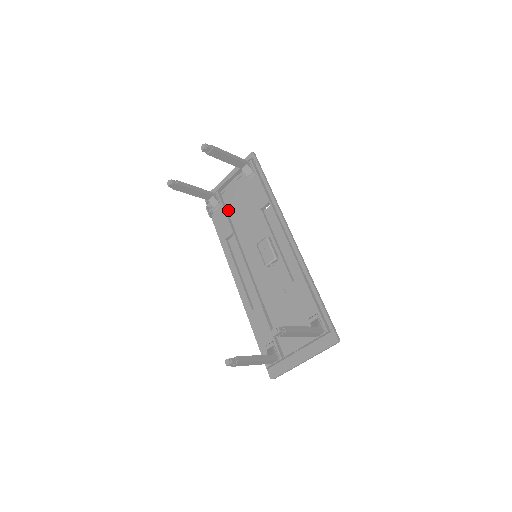
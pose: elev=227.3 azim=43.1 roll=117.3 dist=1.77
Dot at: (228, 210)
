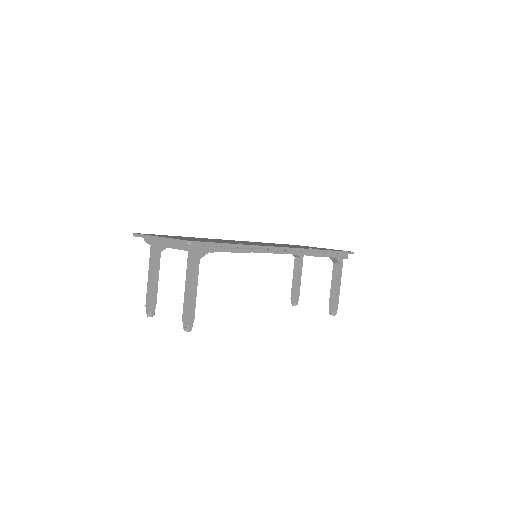
Dot at: occluded
